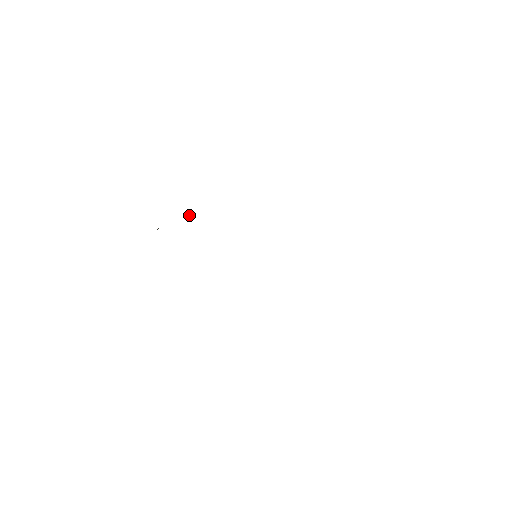
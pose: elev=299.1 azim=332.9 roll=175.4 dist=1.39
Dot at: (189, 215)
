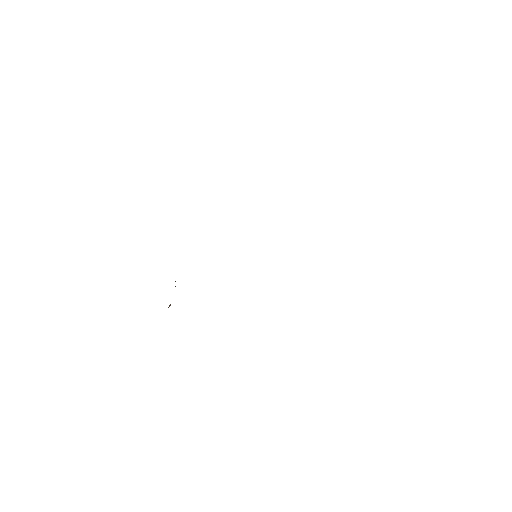
Dot at: occluded
